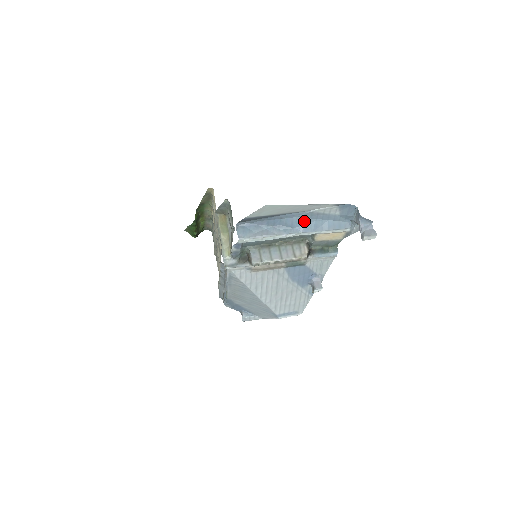
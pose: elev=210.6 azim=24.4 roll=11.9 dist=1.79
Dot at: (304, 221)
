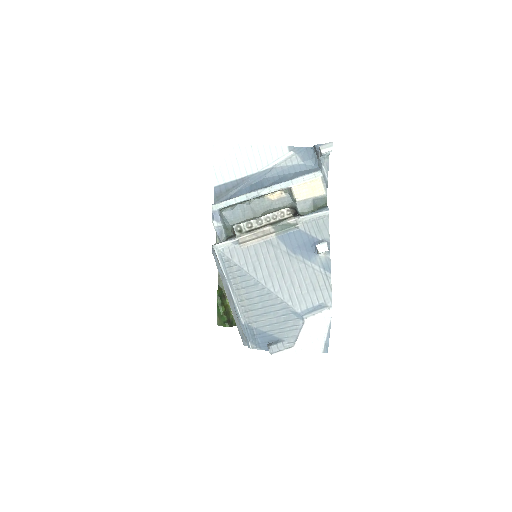
Dot at: (273, 179)
